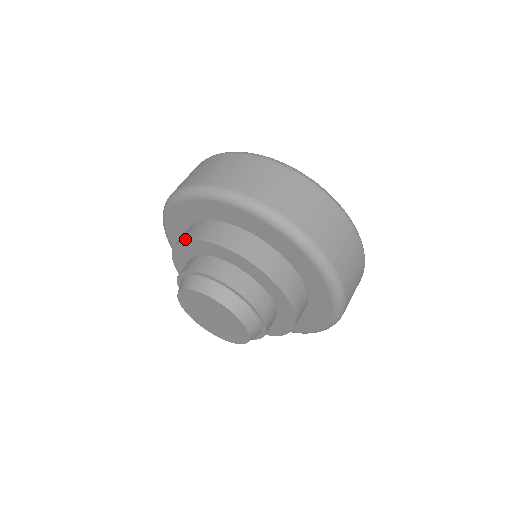
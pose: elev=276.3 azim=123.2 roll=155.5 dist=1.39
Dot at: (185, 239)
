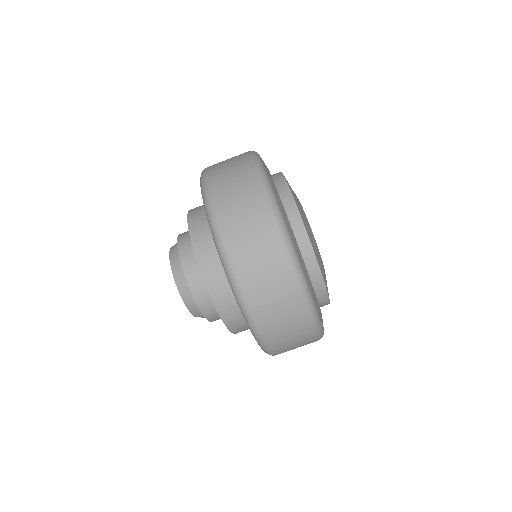
Dot at: (188, 214)
